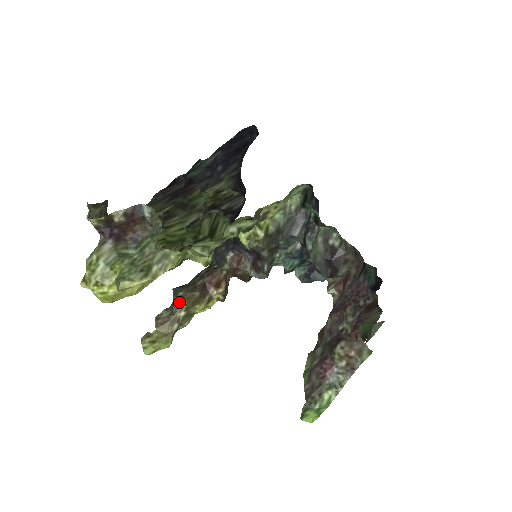
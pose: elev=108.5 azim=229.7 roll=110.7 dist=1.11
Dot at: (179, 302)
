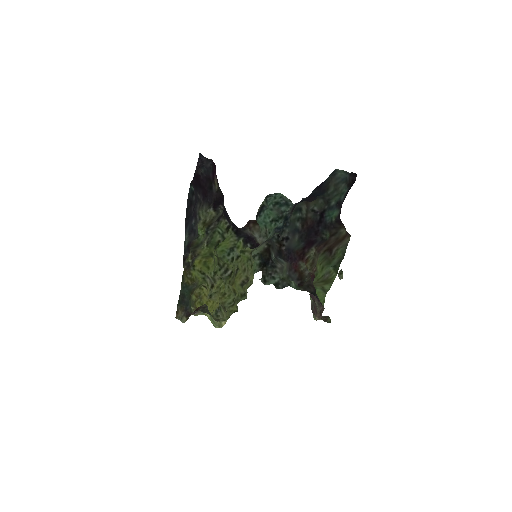
Dot at: occluded
